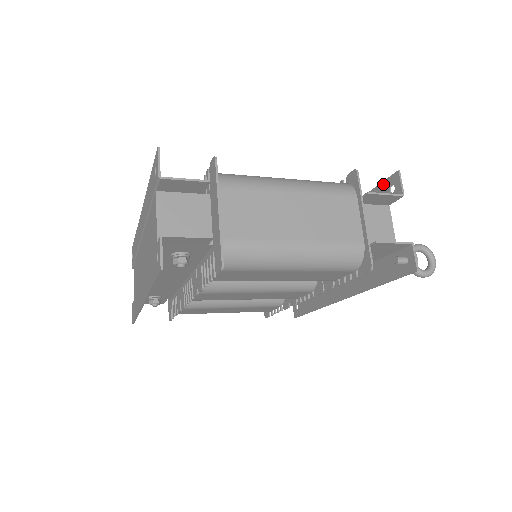
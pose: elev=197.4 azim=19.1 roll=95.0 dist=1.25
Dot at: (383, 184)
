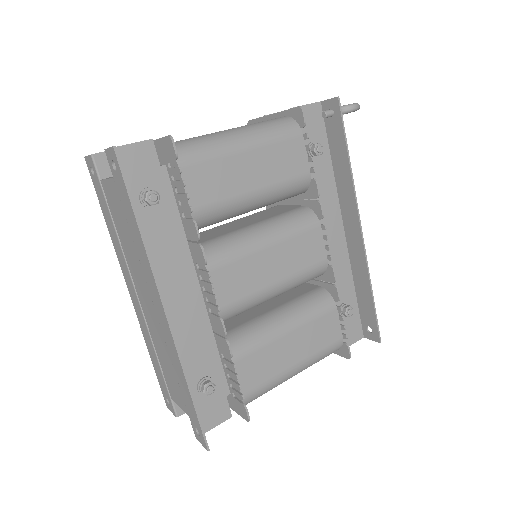
Dot at: occluded
